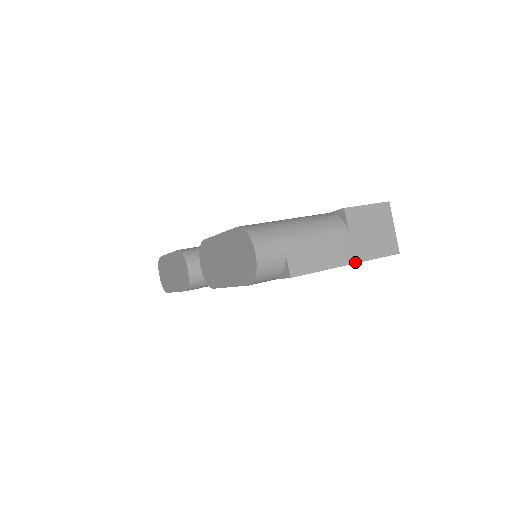
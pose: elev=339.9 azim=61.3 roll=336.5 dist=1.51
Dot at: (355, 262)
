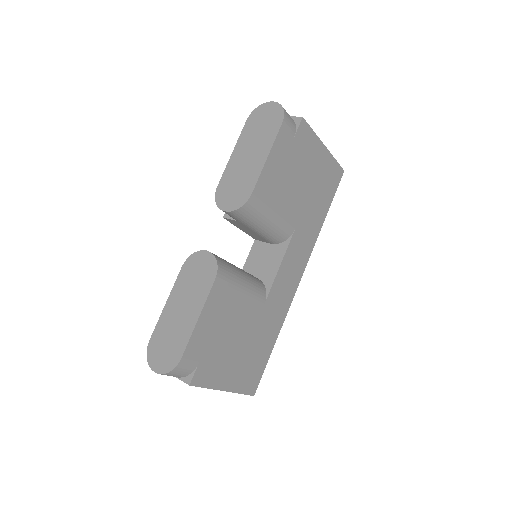
Dot at: (327, 149)
